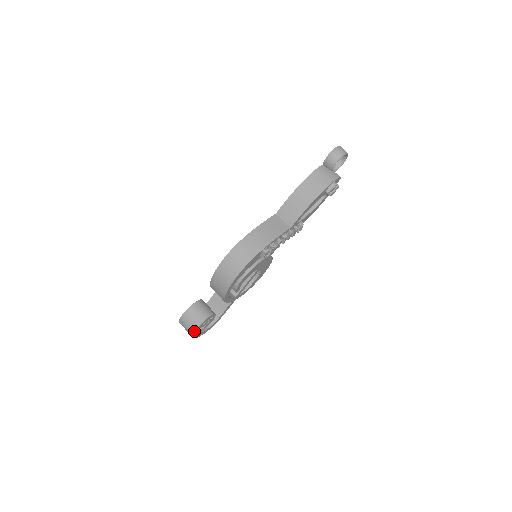
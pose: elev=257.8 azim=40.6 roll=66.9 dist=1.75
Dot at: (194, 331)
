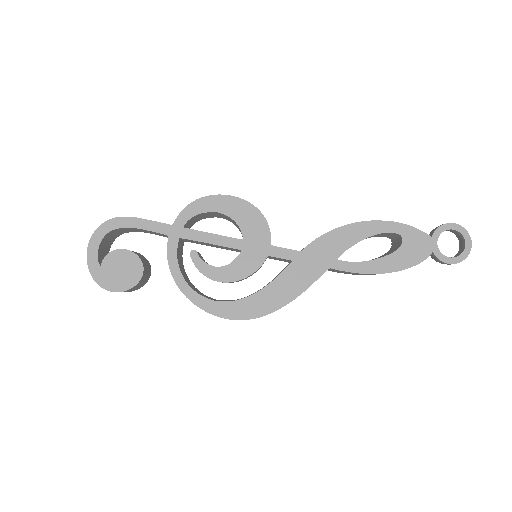
Dot at: occluded
